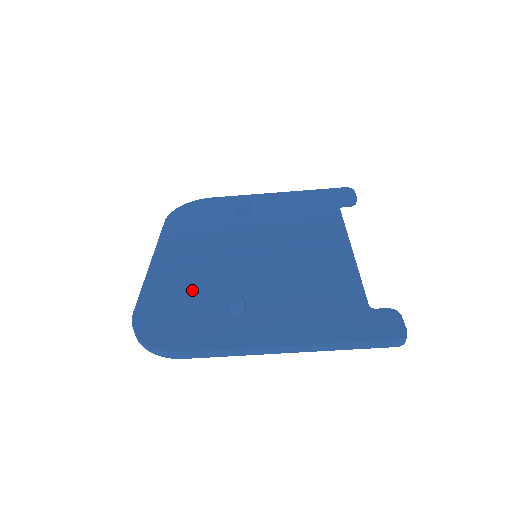
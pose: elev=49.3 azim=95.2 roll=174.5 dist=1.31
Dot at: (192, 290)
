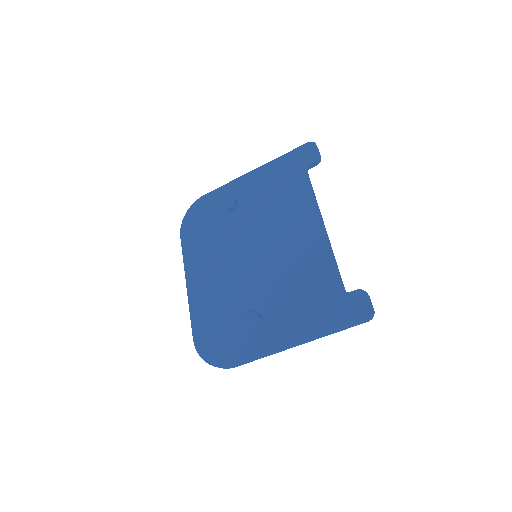
Dot at: (222, 308)
